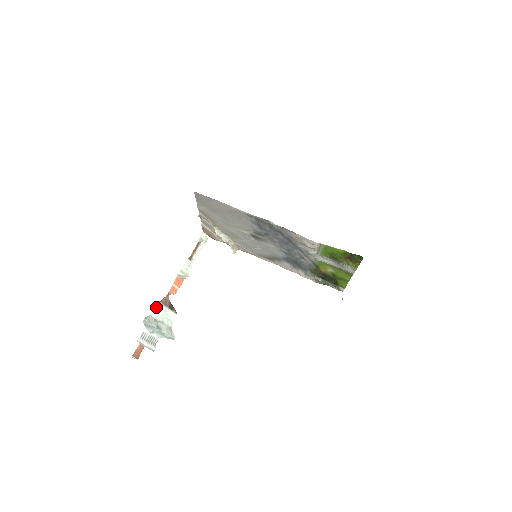
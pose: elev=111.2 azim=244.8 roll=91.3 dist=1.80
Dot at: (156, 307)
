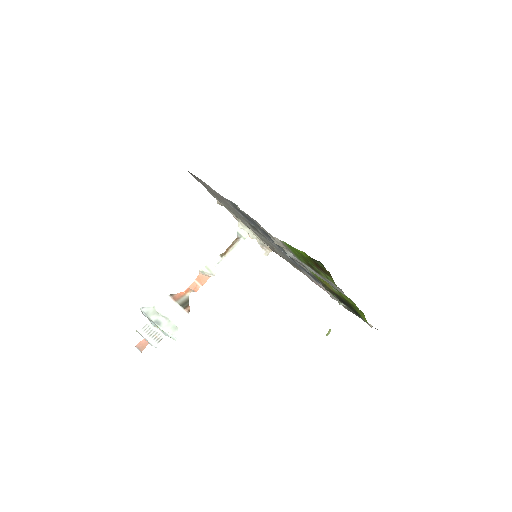
Dot at: (163, 300)
